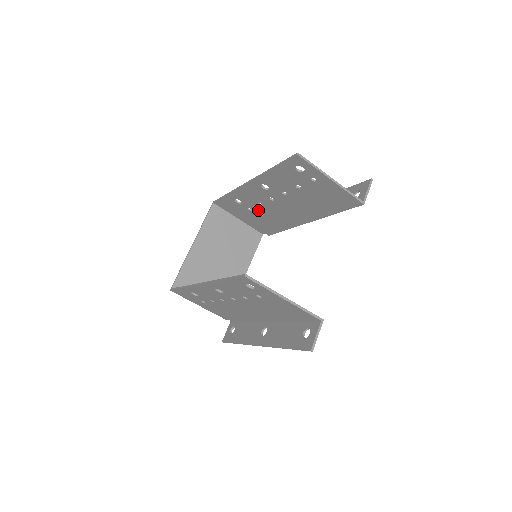
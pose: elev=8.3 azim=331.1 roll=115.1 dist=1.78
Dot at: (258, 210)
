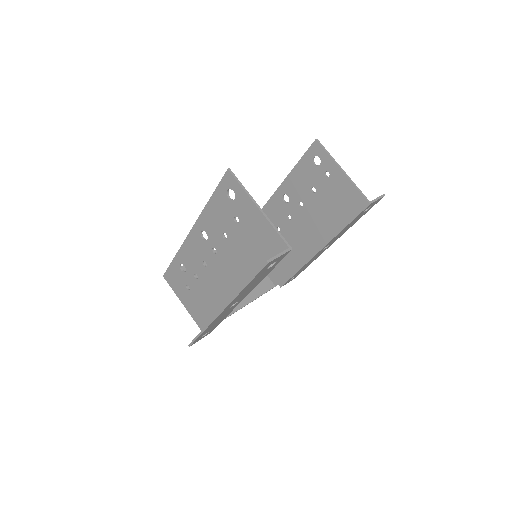
Dot at: occluded
